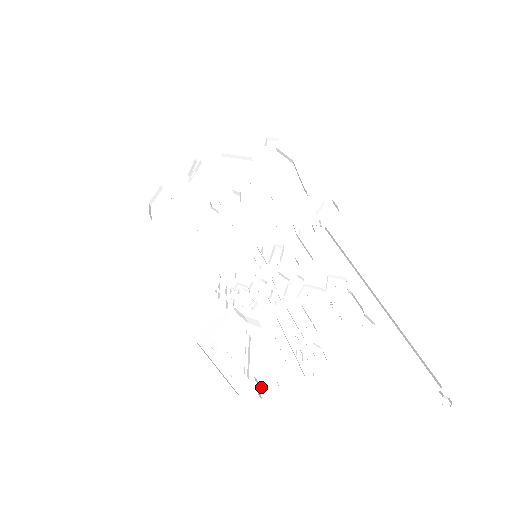
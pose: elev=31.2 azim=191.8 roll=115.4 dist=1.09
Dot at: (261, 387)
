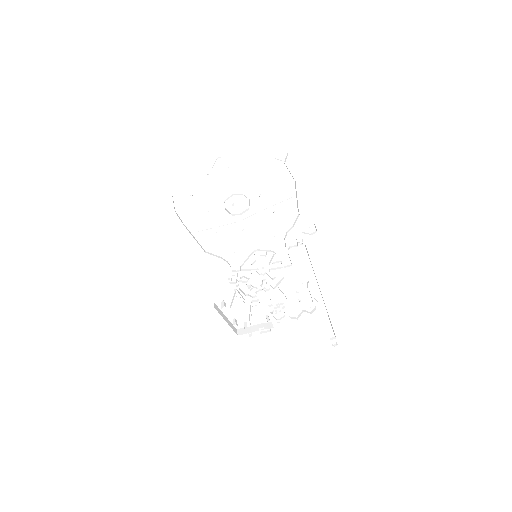
Dot at: (251, 333)
